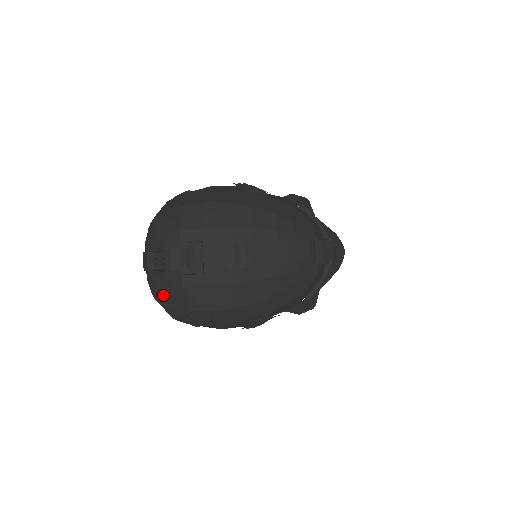
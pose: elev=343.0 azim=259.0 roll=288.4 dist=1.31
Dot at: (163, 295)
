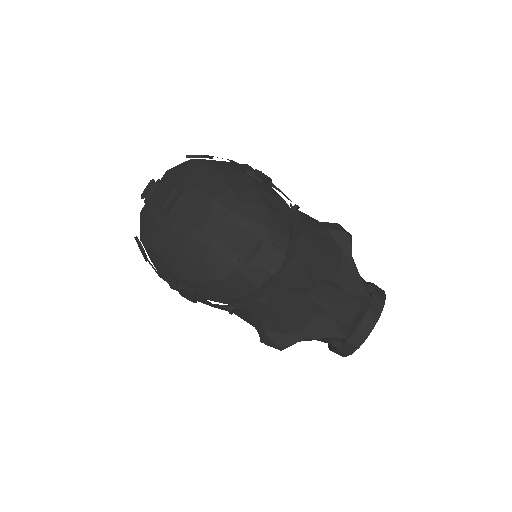
Dot at: occluded
